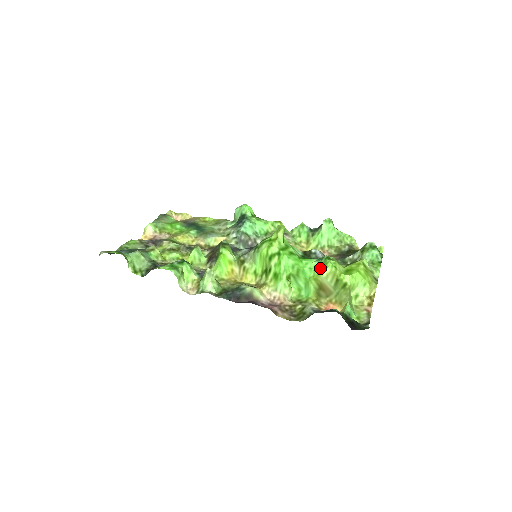
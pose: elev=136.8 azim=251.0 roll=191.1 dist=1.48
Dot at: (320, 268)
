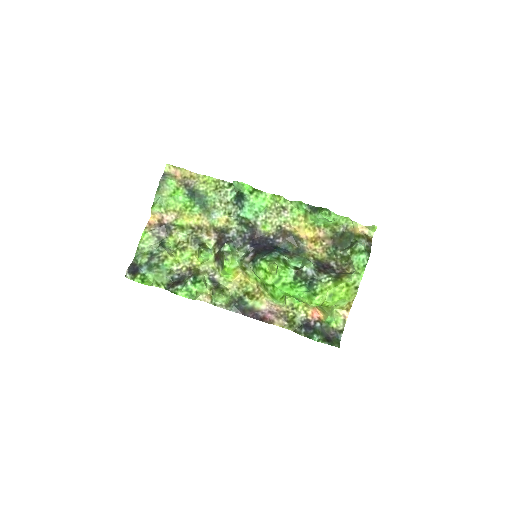
Dot at: (307, 298)
